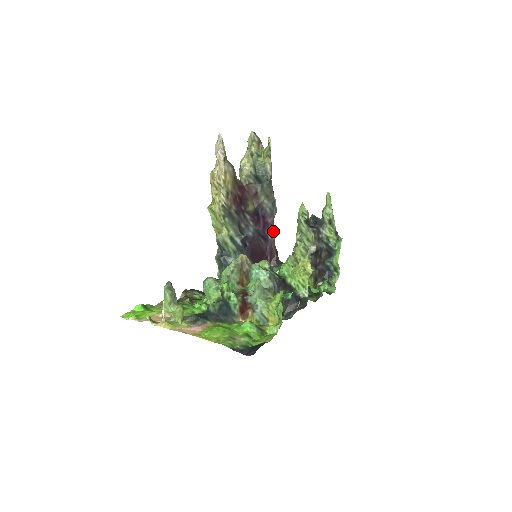
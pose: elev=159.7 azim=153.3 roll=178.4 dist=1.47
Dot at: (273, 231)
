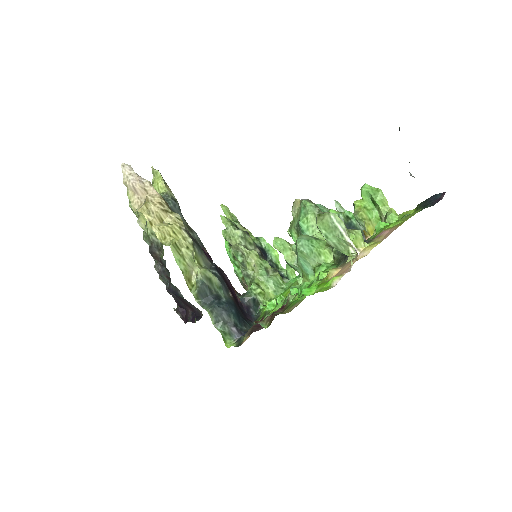
Dot at: occluded
